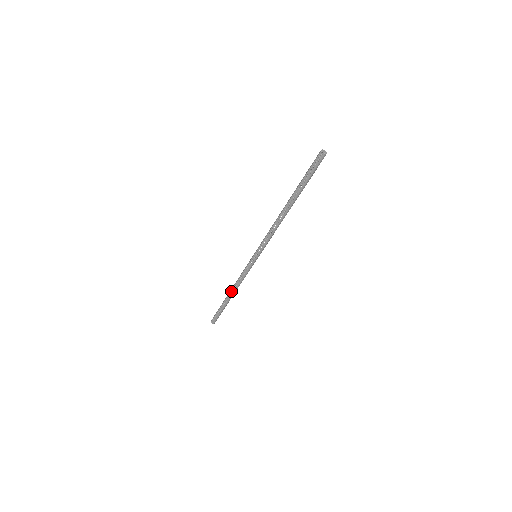
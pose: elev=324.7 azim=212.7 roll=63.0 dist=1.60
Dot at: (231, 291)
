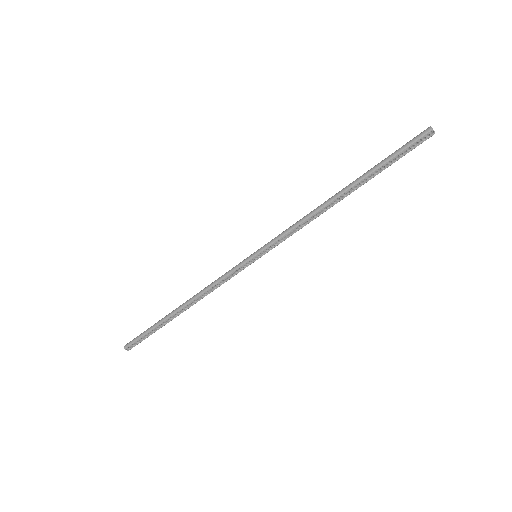
Dot at: (188, 304)
